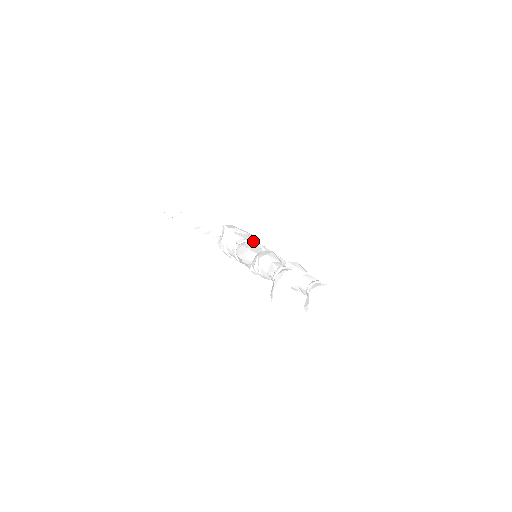
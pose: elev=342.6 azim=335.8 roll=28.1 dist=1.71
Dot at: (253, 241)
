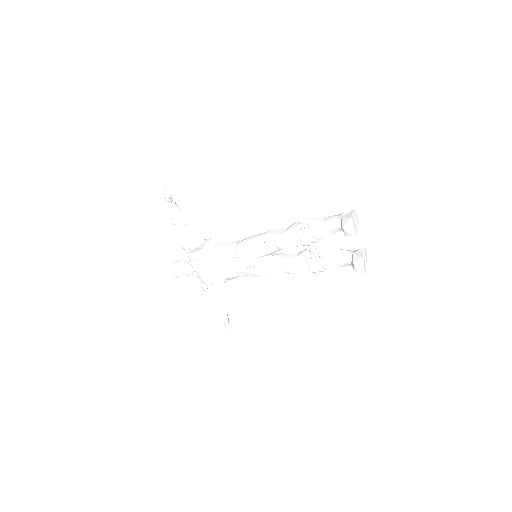
Dot at: occluded
